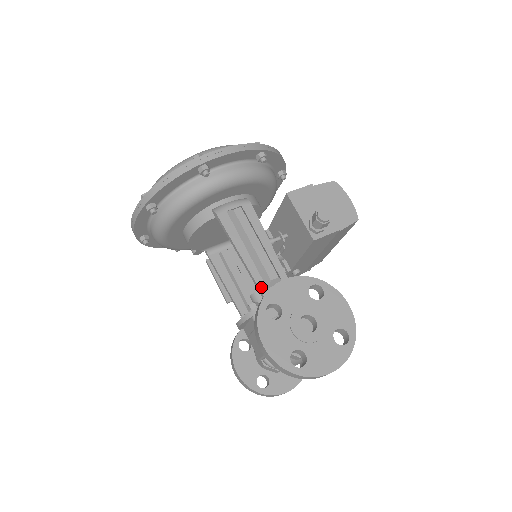
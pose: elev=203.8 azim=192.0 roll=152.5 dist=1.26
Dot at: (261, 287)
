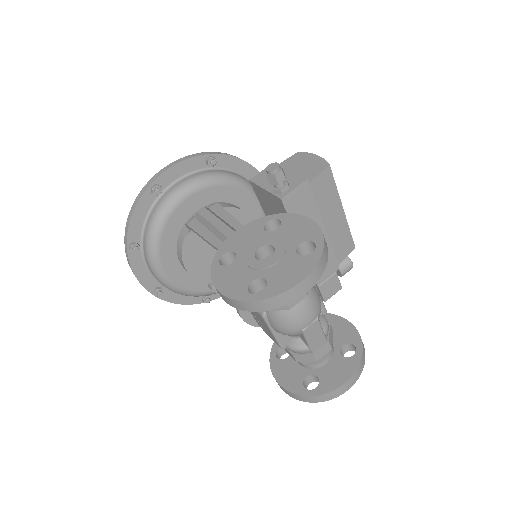
Dot at: occluded
